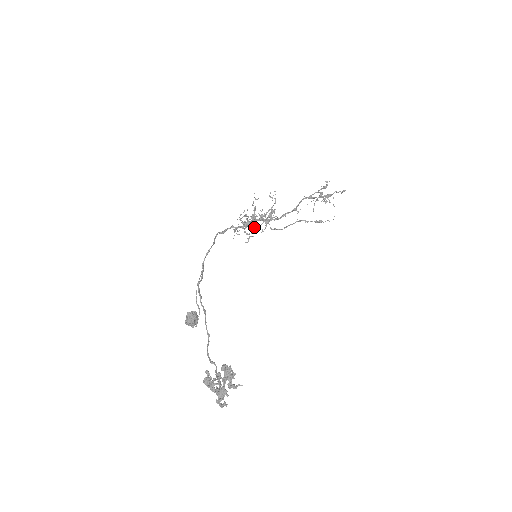
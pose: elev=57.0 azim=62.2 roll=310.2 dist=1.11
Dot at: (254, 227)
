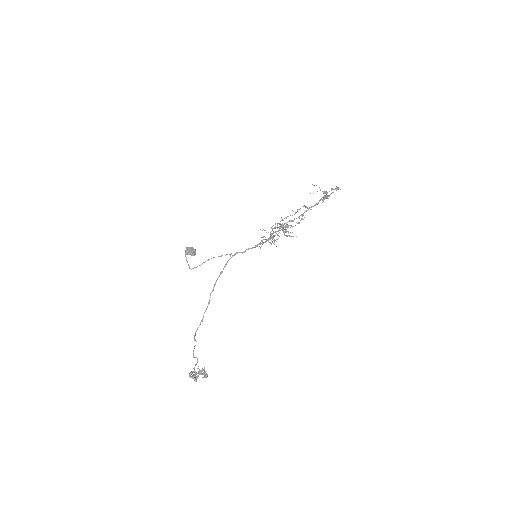
Dot at: occluded
